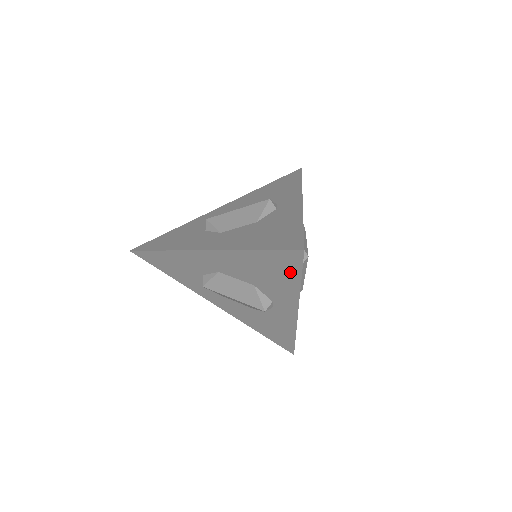
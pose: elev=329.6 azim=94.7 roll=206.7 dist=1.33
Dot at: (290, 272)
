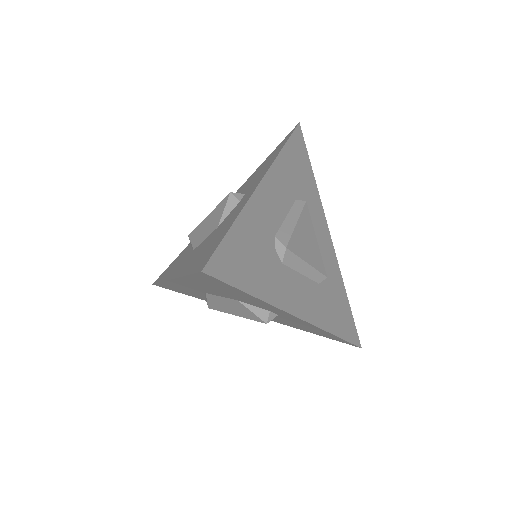
Dot at: (232, 289)
